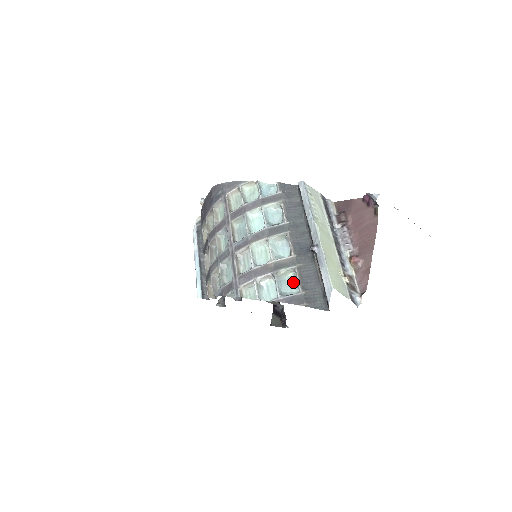
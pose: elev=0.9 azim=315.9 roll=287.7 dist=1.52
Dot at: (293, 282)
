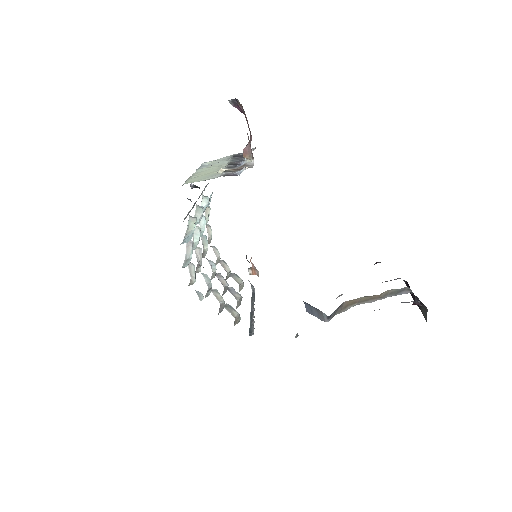
Dot at: occluded
